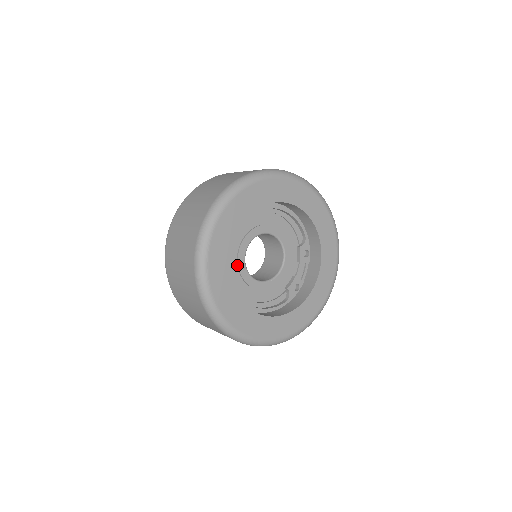
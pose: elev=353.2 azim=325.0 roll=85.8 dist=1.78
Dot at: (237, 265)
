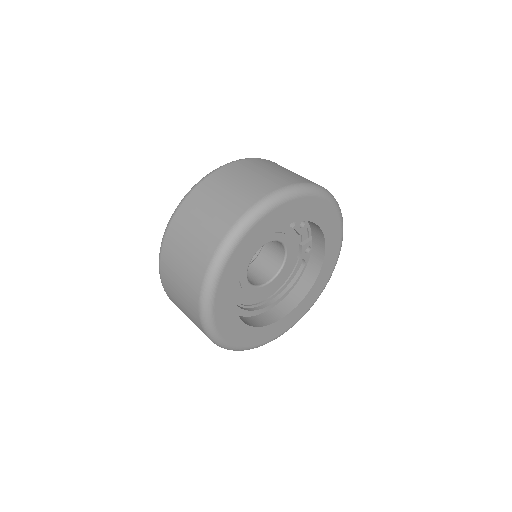
Dot at: (248, 293)
